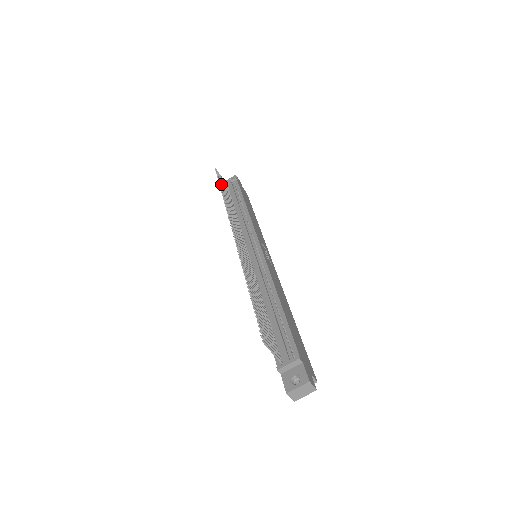
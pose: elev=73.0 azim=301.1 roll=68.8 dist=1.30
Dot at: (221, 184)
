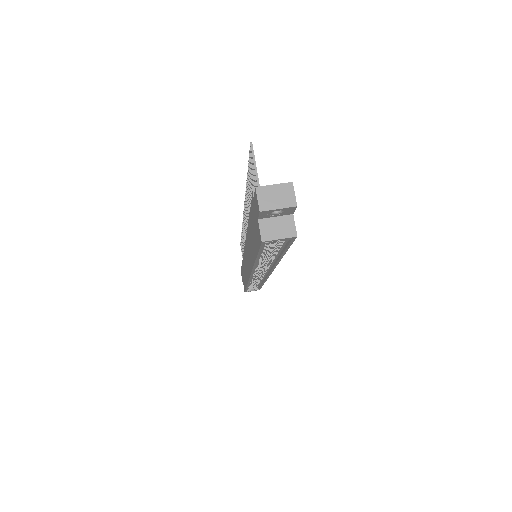
Dot at: occluded
